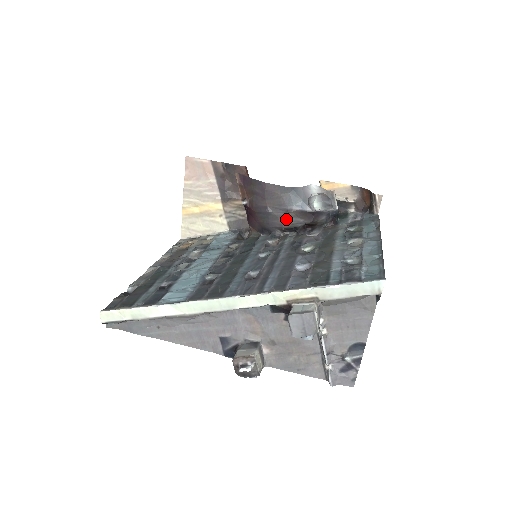
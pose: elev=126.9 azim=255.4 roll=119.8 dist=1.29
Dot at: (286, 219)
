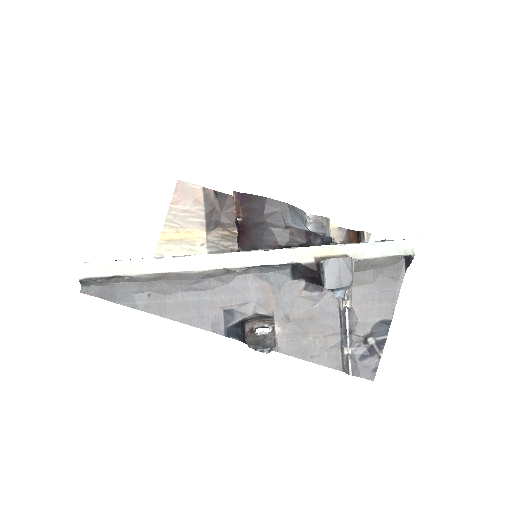
Dot at: (283, 236)
